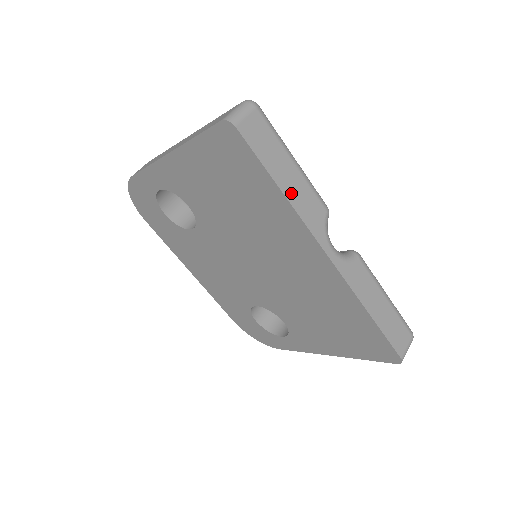
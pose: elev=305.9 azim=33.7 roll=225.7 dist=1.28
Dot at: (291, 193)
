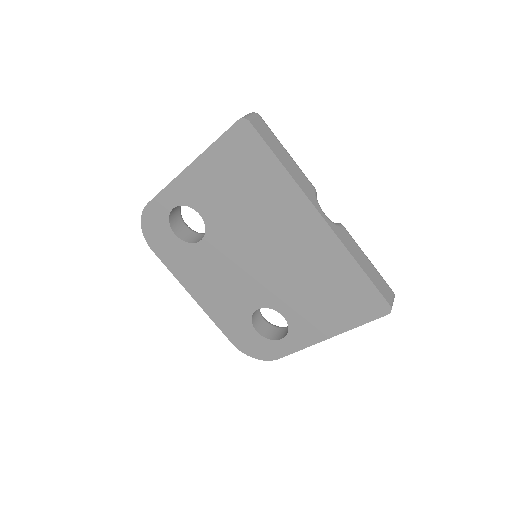
Dot at: (290, 170)
